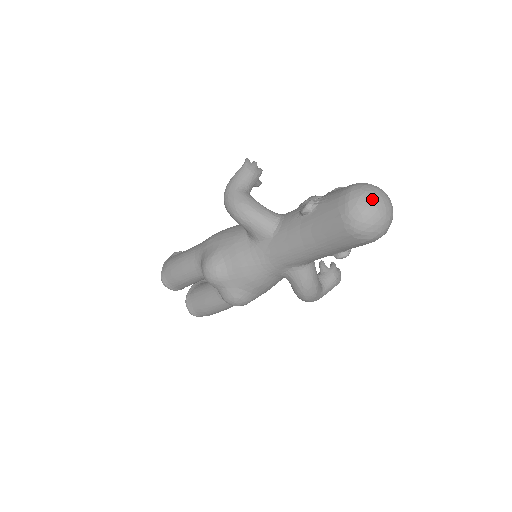
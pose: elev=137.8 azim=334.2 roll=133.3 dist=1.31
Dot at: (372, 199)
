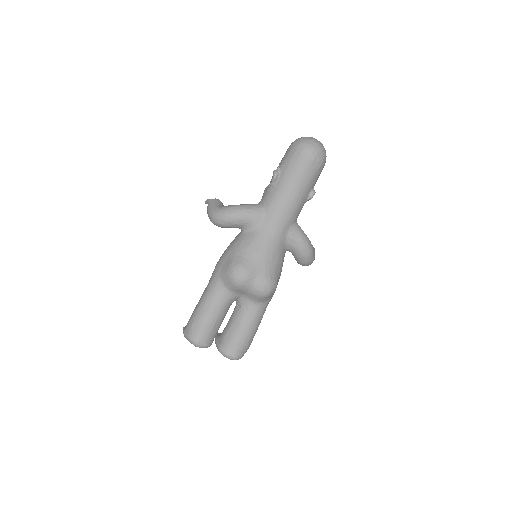
Dot at: (308, 137)
